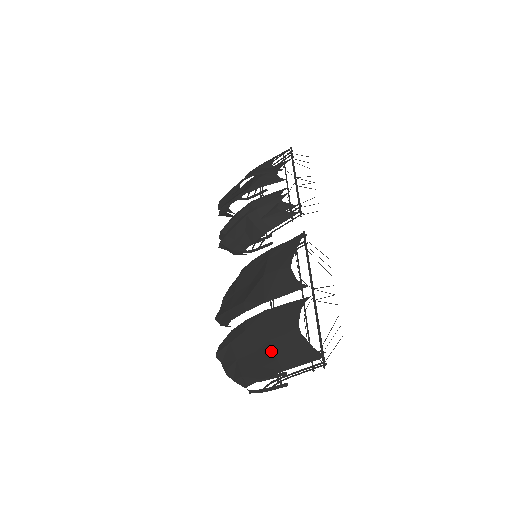
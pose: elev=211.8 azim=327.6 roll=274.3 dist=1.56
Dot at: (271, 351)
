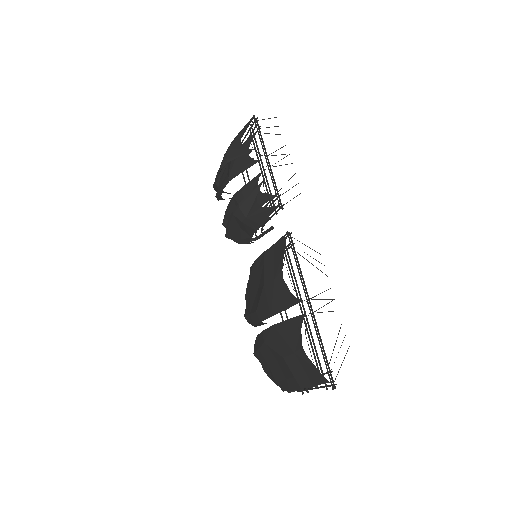
Dot at: (287, 368)
